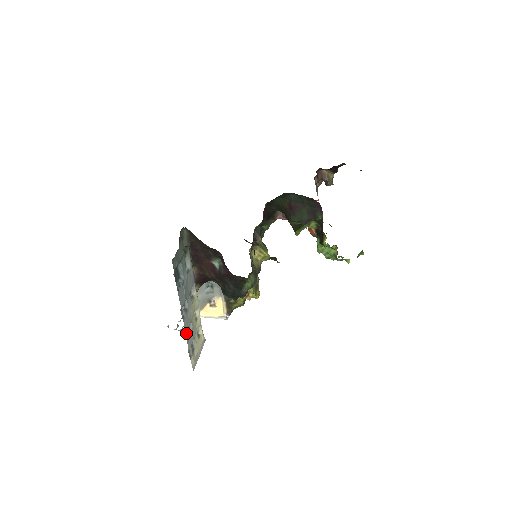
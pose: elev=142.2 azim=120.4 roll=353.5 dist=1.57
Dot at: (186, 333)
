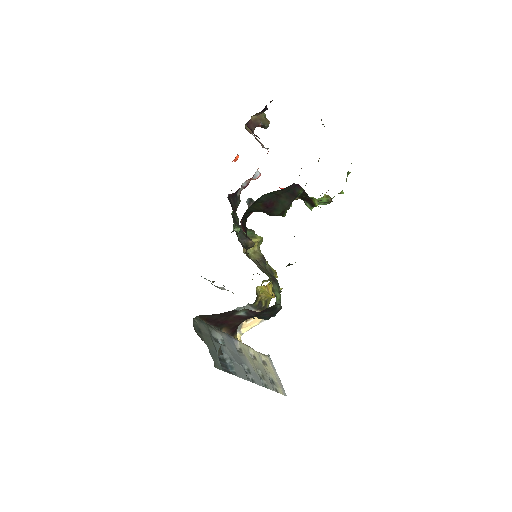
Dot at: (262, 384)
